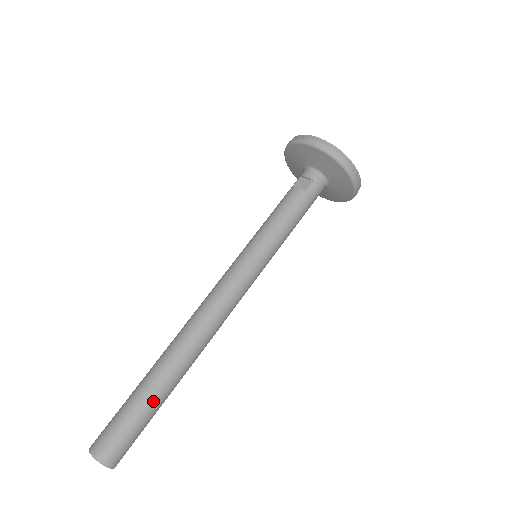
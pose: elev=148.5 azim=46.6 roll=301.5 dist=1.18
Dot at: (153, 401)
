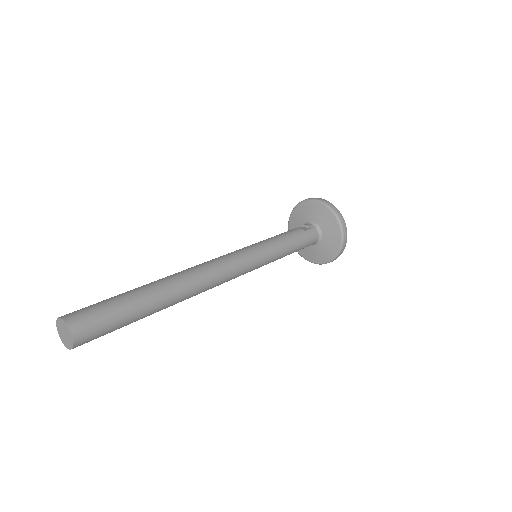
Dot at: (139, 302)
